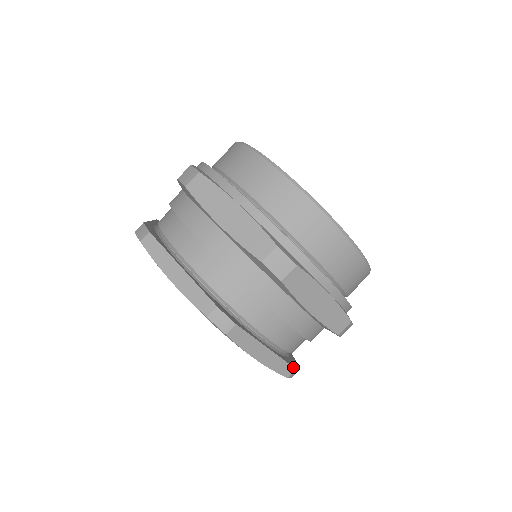
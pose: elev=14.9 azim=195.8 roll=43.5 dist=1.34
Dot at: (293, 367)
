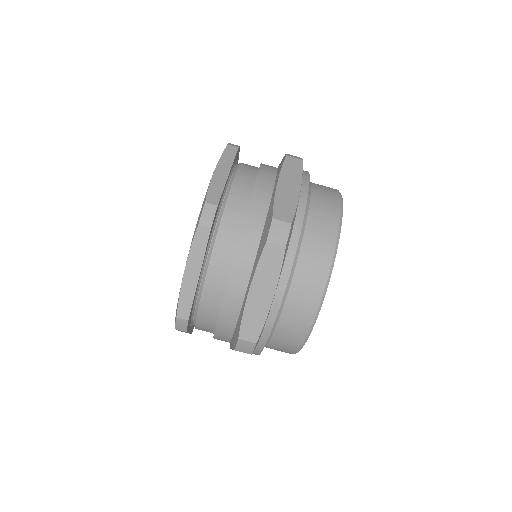
Dot at: (189, 316)
